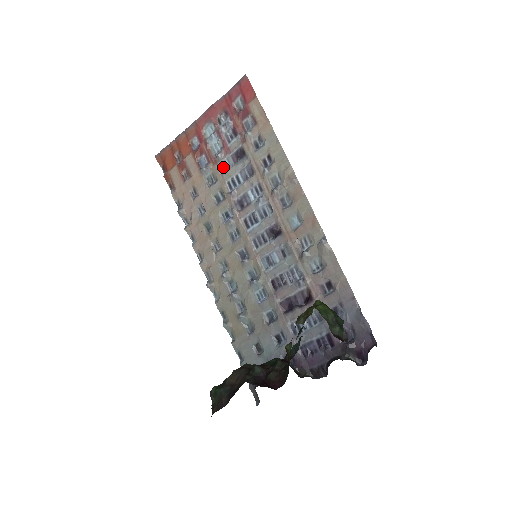
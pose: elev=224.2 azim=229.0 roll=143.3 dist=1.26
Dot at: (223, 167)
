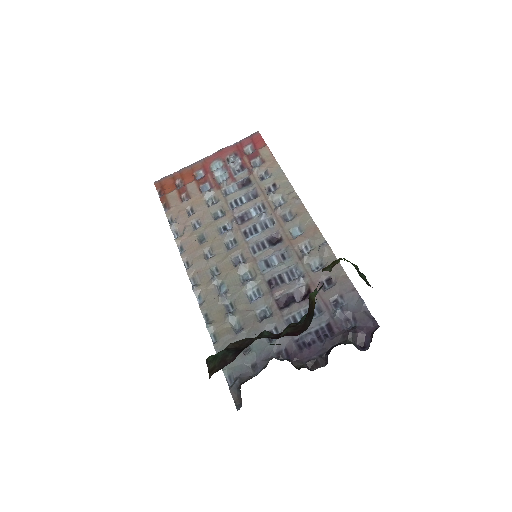
Dot at: (226, 192)
